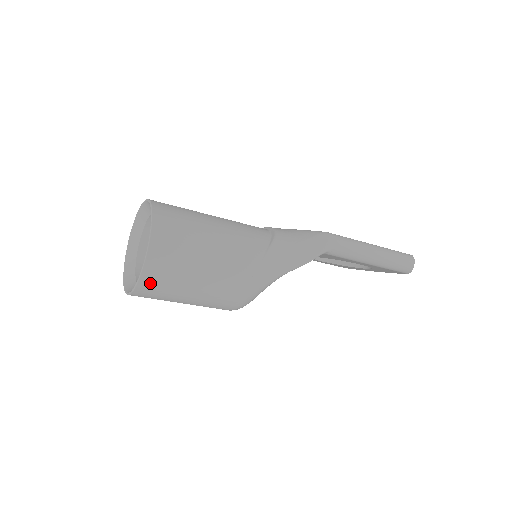
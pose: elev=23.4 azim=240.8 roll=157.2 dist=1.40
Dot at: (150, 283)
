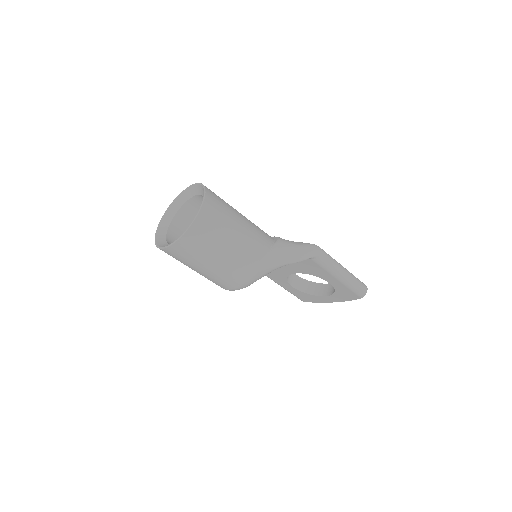
Dot at: (193, 237)
